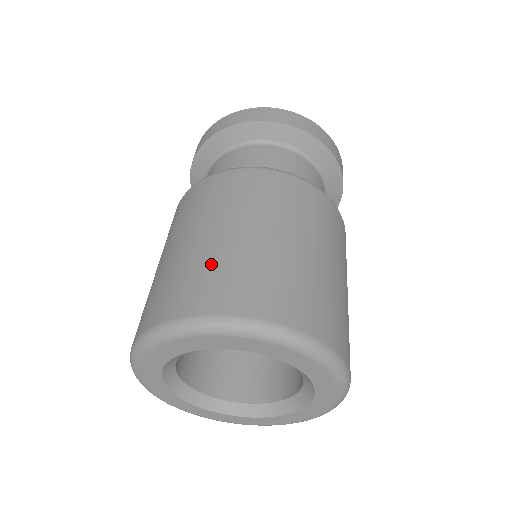
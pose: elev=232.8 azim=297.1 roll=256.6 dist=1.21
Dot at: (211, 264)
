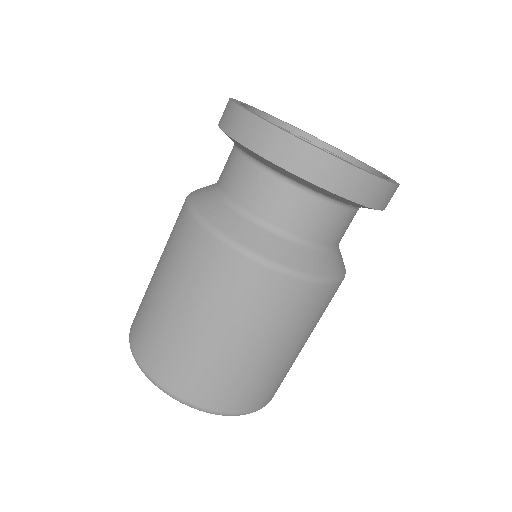
Dot at: (170, 342)
